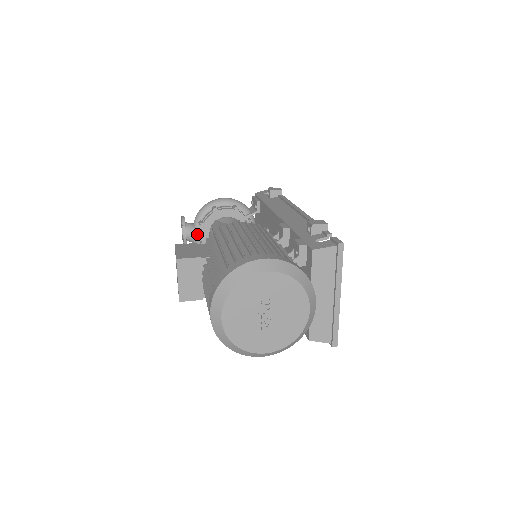
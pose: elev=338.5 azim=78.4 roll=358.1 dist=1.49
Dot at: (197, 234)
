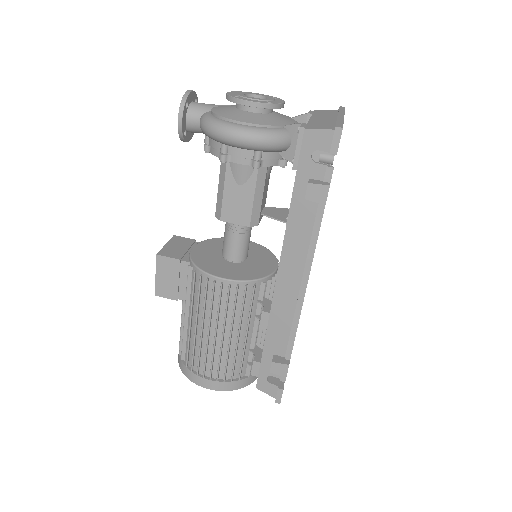
Dot at: occluded
